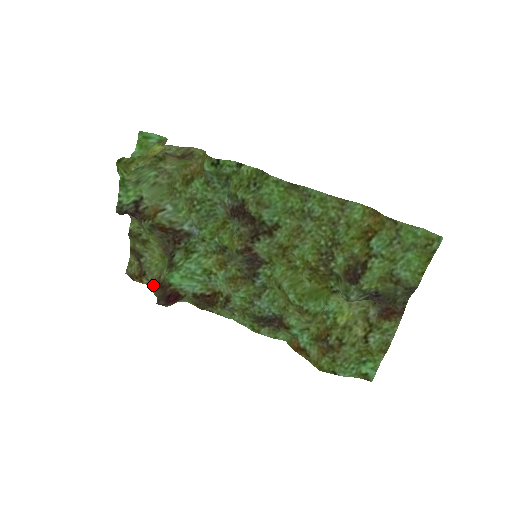
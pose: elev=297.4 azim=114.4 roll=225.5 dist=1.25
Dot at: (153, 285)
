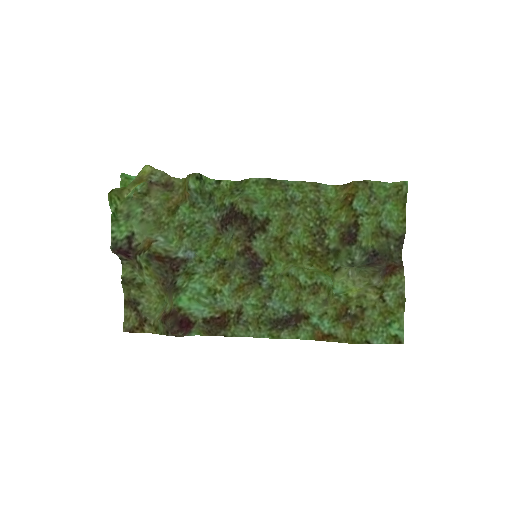
Dot at: (158, 326)
